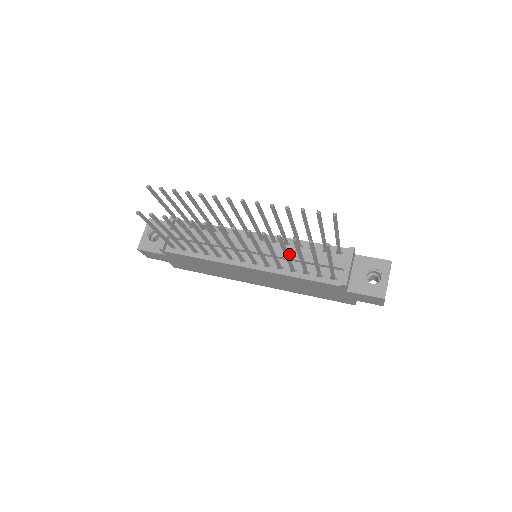
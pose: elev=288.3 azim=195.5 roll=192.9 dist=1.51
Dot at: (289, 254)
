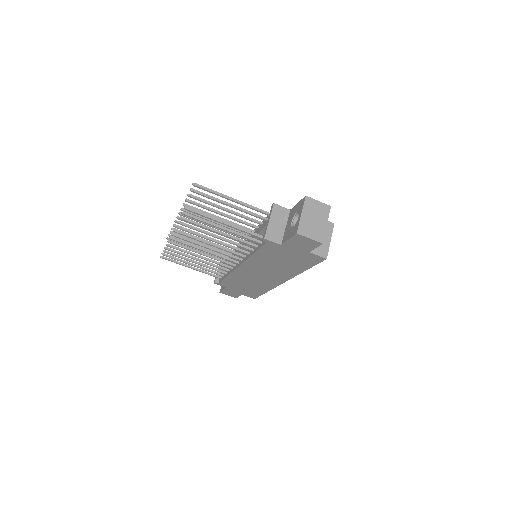
Dot at: occluded
